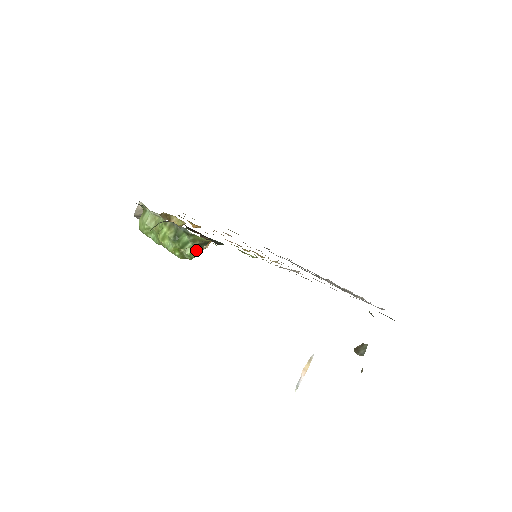
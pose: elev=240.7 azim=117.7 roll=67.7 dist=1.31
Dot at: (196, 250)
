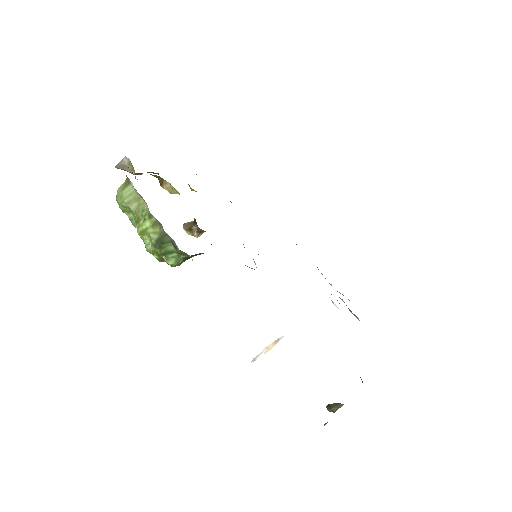
Dot at: (181, 261)
